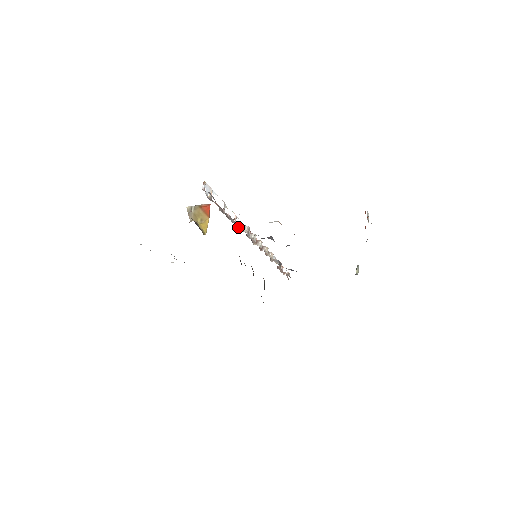
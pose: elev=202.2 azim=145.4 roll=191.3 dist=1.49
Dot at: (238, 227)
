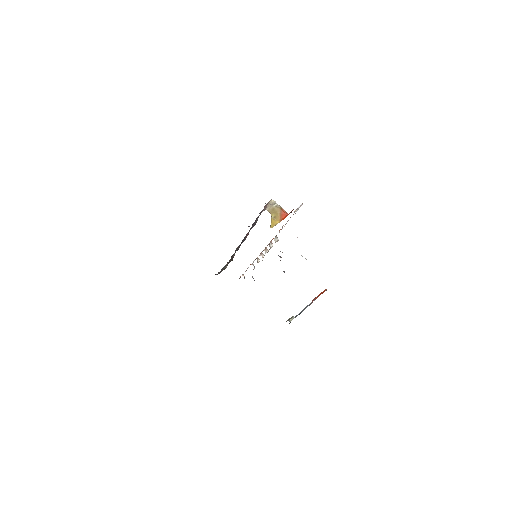
Dot at: occluded
